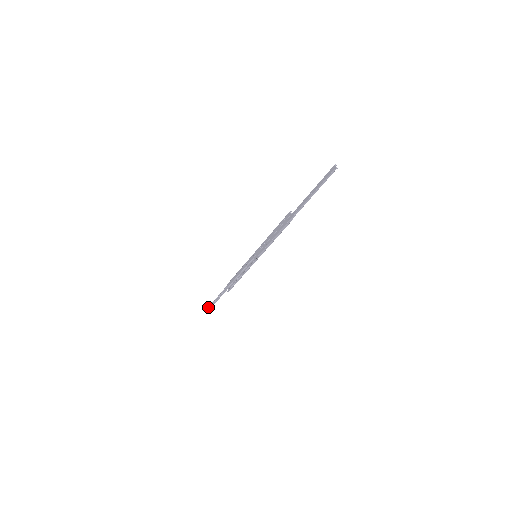
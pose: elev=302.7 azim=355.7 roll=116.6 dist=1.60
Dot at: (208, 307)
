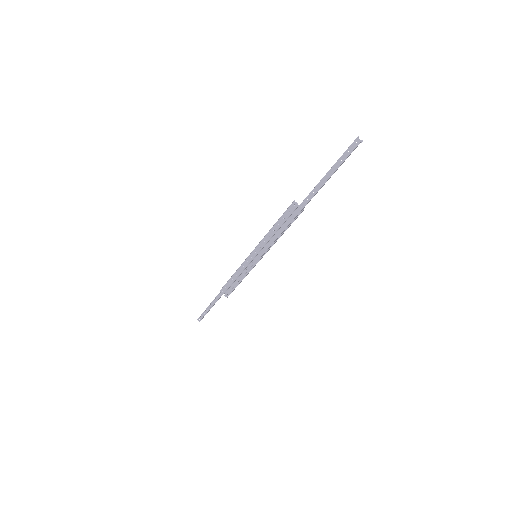
Dot at: occluded
